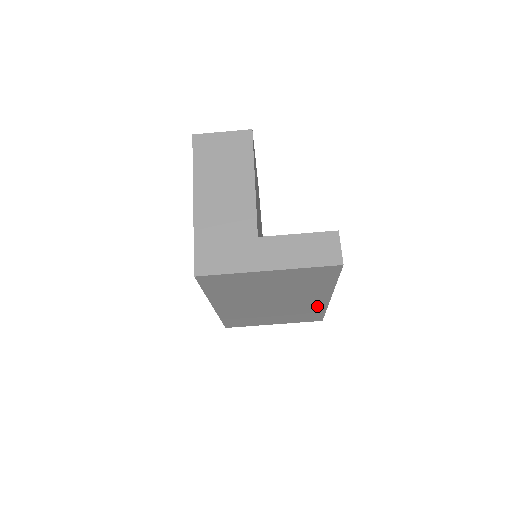
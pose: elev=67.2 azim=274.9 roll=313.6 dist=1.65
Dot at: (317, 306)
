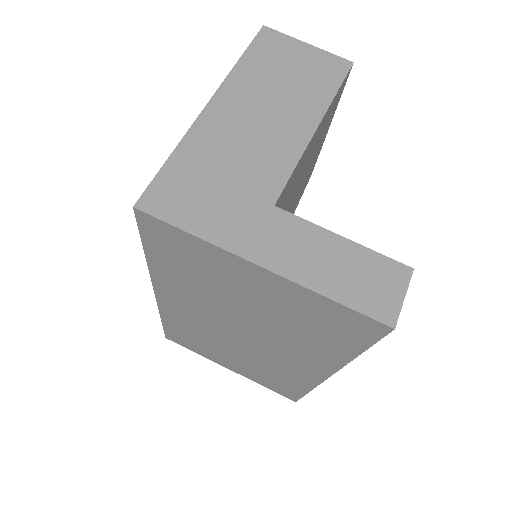
Dot at: (301, 377)
